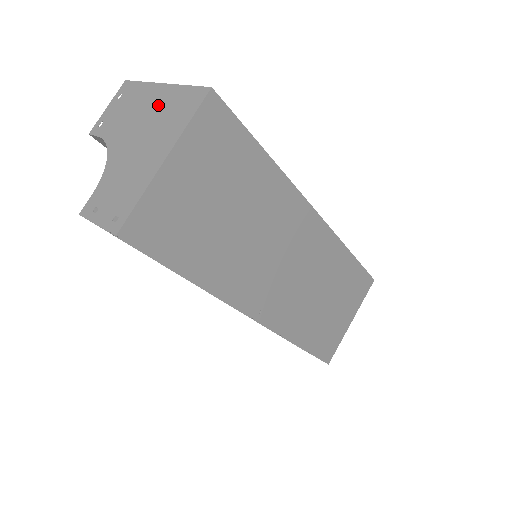
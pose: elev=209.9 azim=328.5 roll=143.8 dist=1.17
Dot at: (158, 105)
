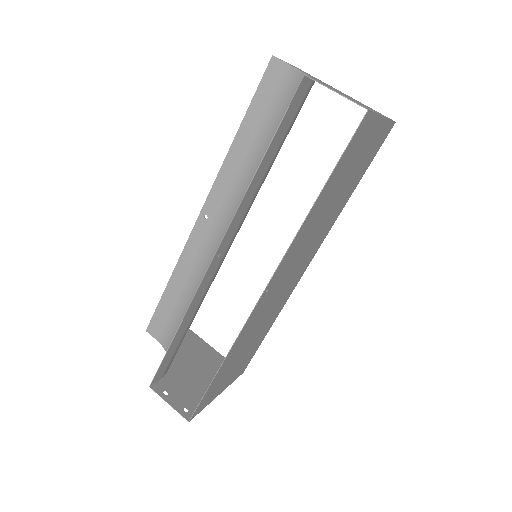
Dot at: occluded
